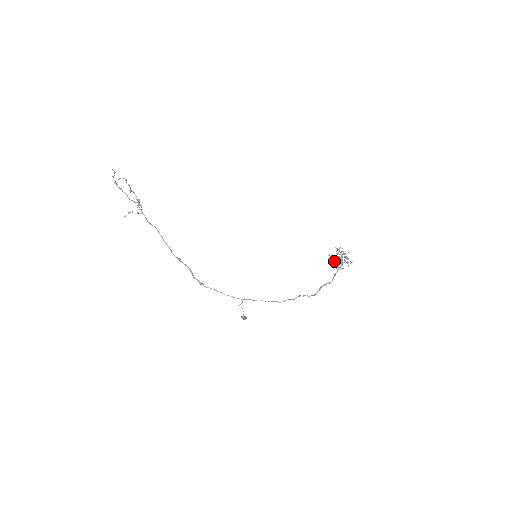
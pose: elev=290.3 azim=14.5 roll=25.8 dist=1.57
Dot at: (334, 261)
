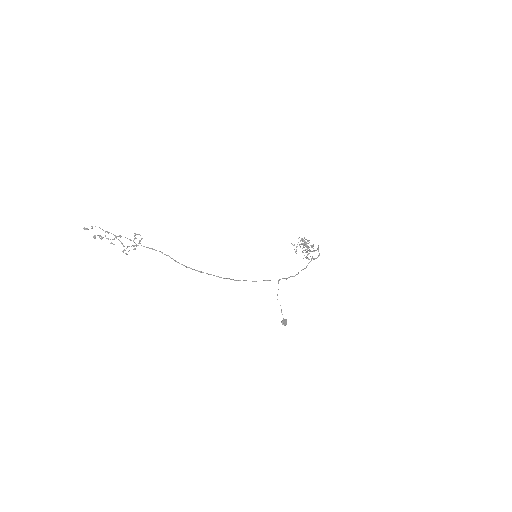
Dot at: (304, 247)
